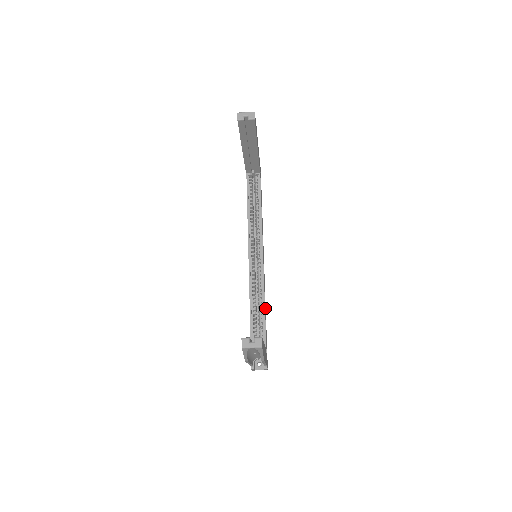
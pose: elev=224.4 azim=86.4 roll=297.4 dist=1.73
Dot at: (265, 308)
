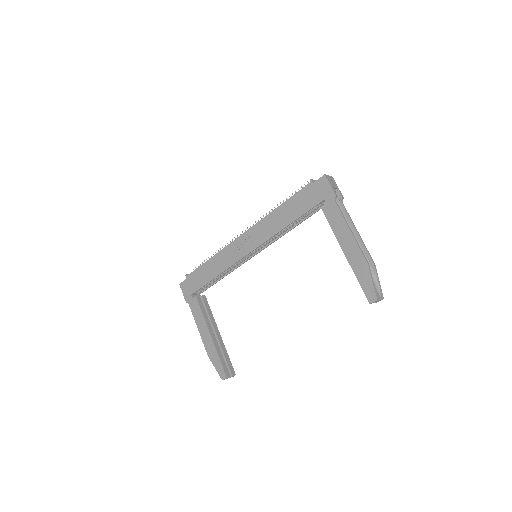
Dot at: occluded
